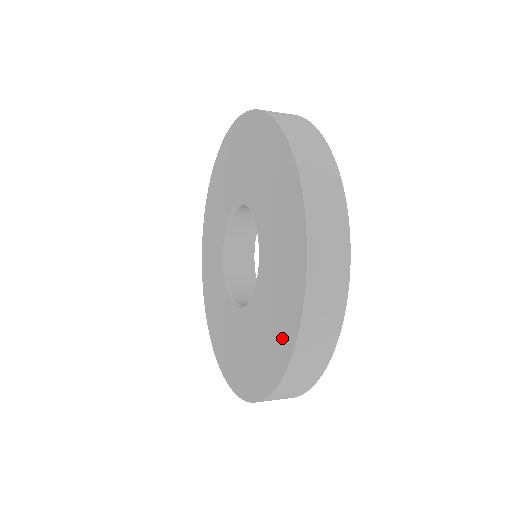
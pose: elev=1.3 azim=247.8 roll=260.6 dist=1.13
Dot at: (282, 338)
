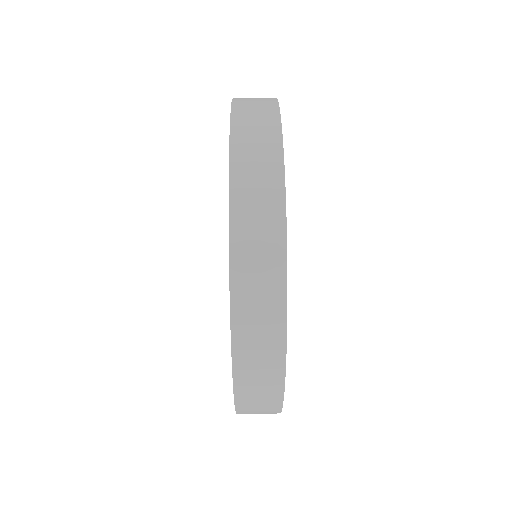
Dot at: occluded
